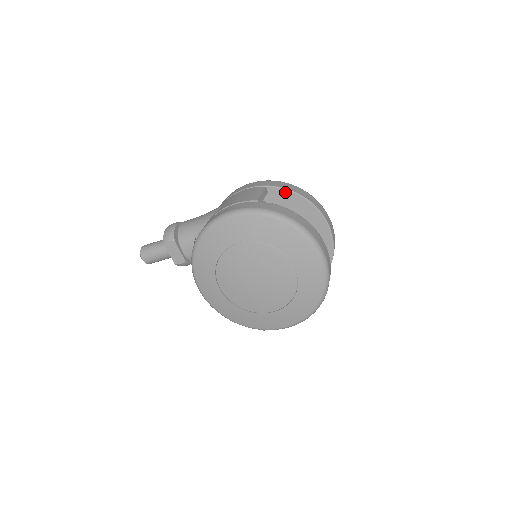
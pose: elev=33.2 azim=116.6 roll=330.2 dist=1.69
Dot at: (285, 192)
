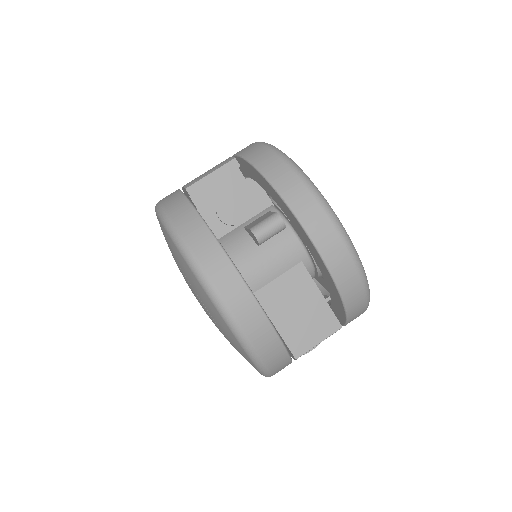
Dot at: (253, 169)
